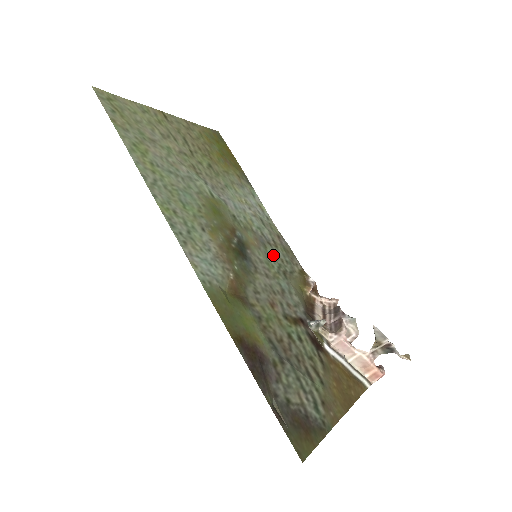
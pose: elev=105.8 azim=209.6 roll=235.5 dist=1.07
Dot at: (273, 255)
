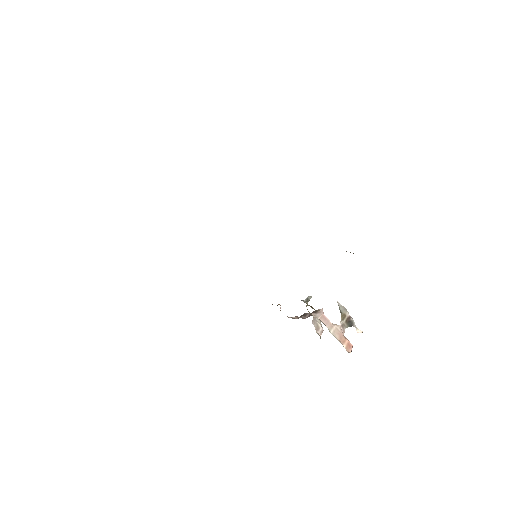
Dot at: occluded
